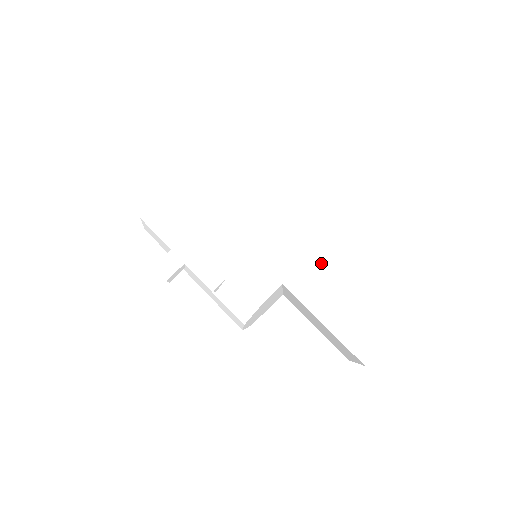
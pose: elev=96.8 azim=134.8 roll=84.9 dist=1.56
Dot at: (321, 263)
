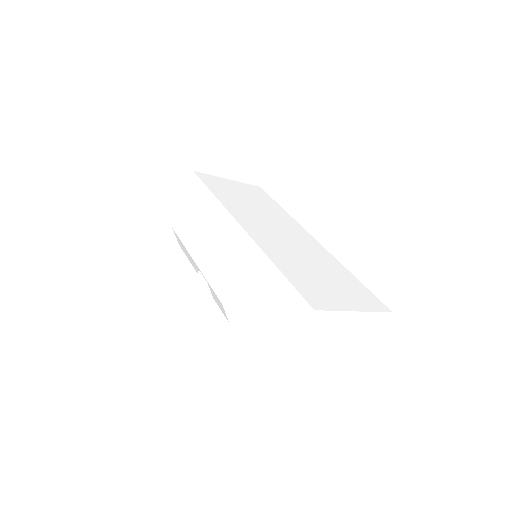
Dot at: (254, 255)
